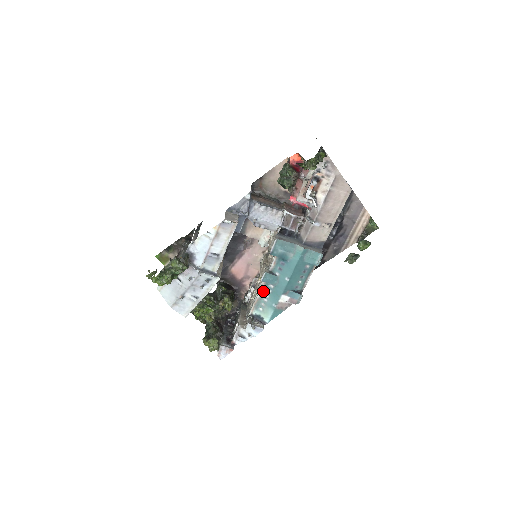
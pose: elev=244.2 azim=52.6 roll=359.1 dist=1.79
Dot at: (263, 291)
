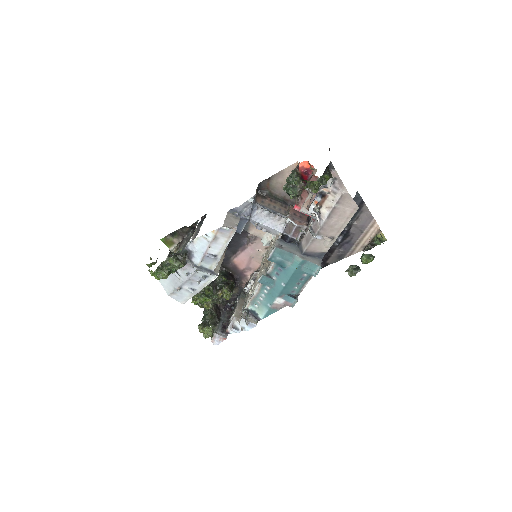
Dot at: (259, 290)
